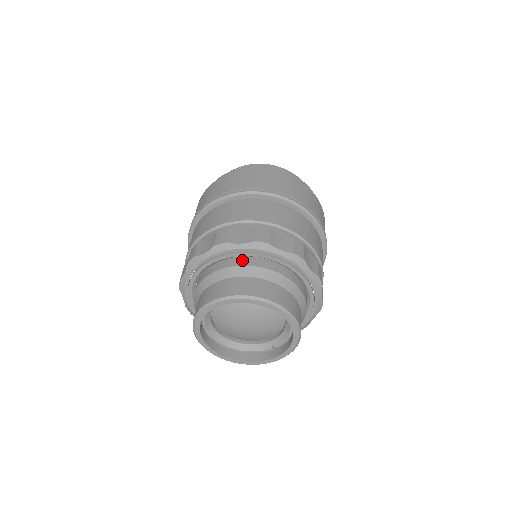
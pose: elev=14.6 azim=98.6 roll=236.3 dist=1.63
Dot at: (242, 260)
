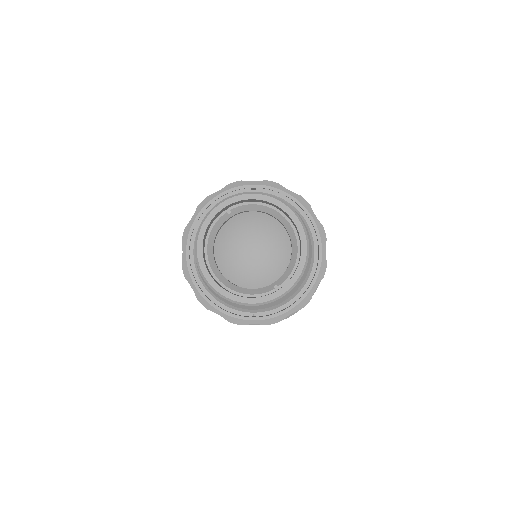
Dot at: occluded
